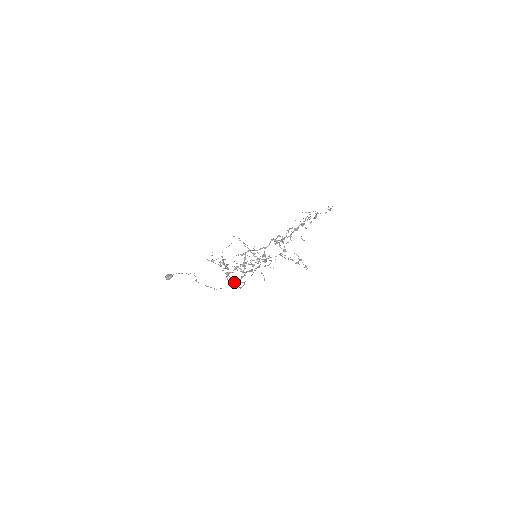
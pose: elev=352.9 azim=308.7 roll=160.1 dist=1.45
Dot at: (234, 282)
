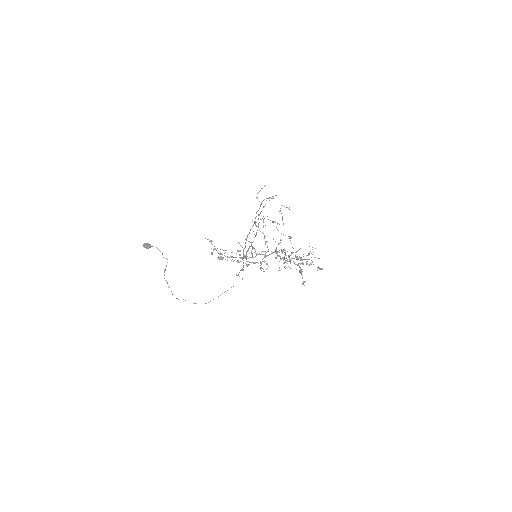
Dot at: (243, 250)
